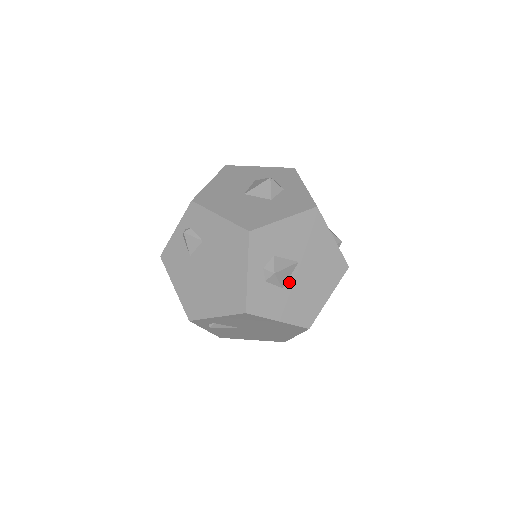
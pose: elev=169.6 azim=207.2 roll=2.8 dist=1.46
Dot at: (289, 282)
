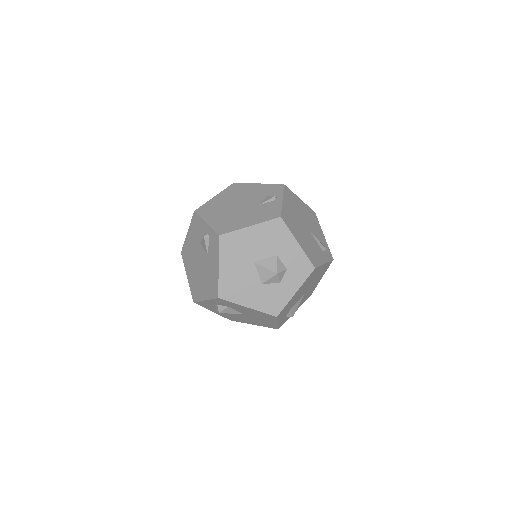
Dot at: occluded
